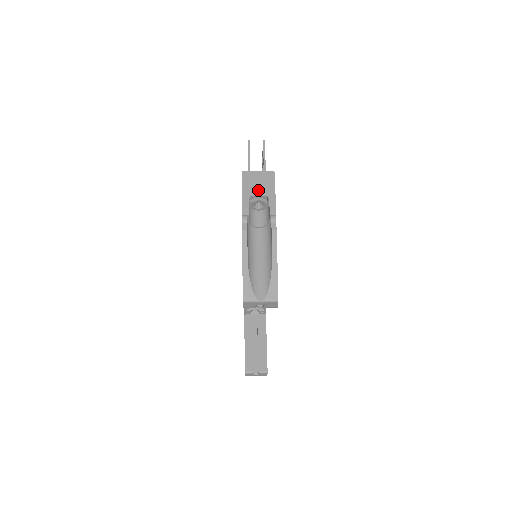
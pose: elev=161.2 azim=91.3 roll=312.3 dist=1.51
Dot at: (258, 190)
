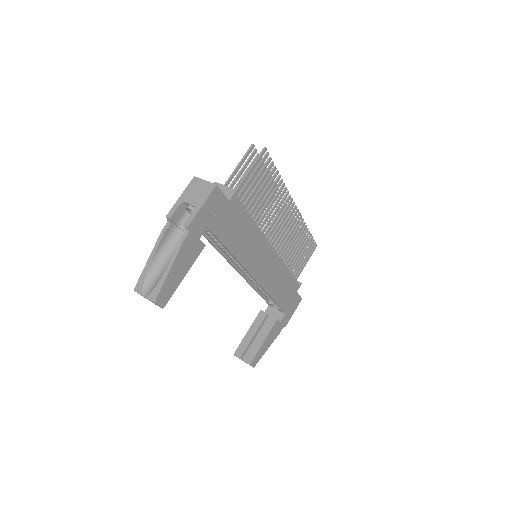
Dot at: (192, 198)
